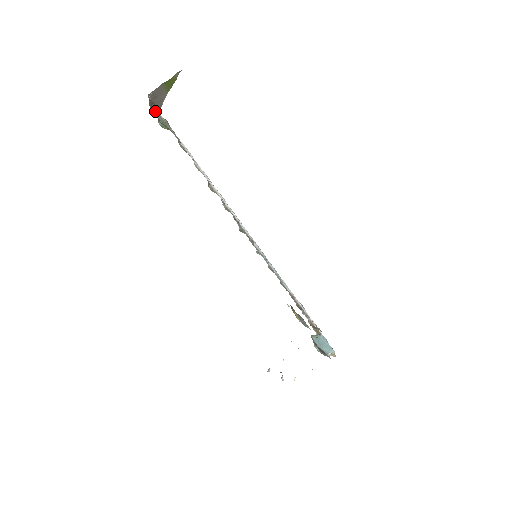
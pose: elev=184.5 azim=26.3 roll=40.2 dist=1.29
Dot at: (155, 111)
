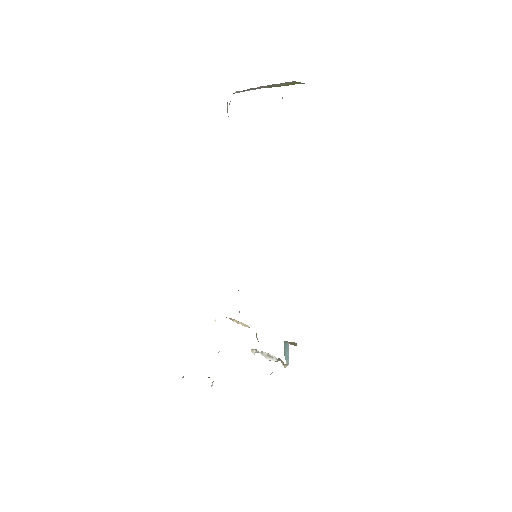
Dot at: occluded
